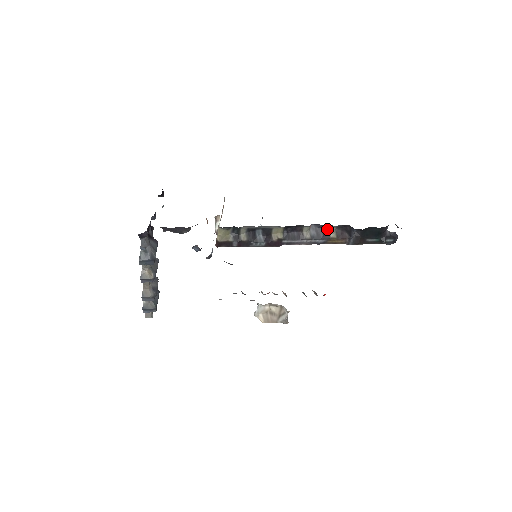
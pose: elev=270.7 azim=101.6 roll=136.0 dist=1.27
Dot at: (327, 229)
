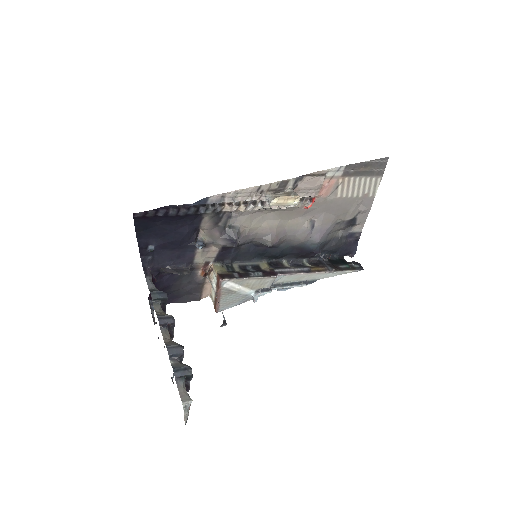
Dot at: (303, 265)
